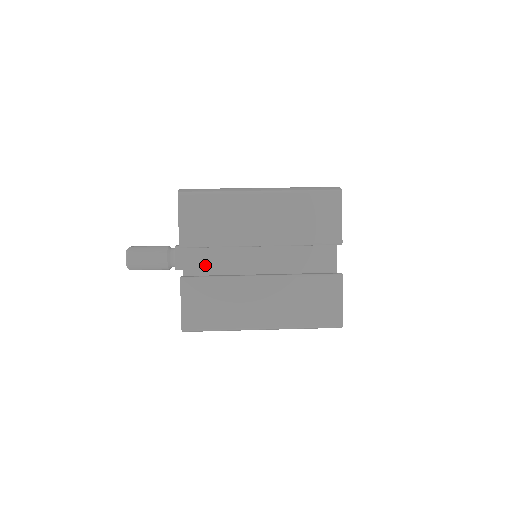
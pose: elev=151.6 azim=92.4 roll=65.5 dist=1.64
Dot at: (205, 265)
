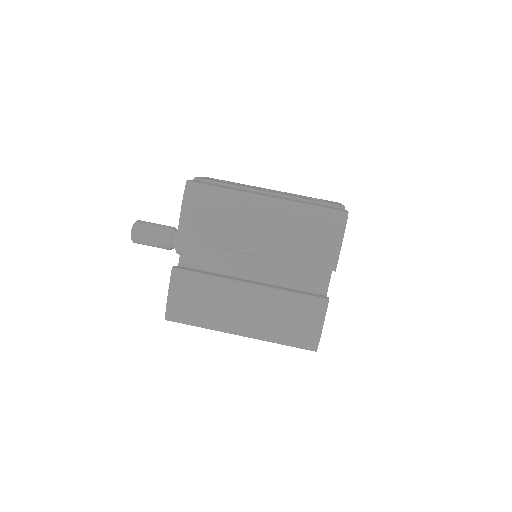
Dot at: occluded
